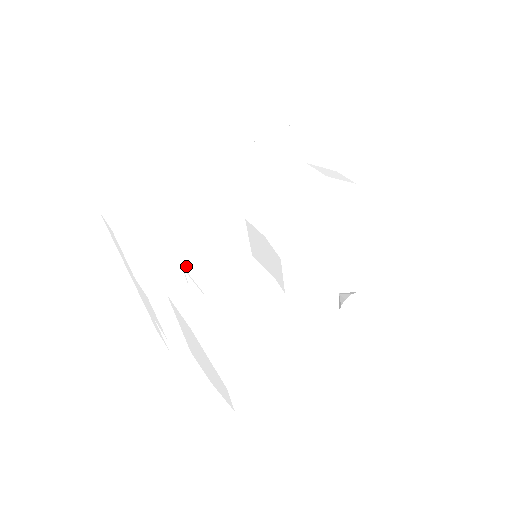
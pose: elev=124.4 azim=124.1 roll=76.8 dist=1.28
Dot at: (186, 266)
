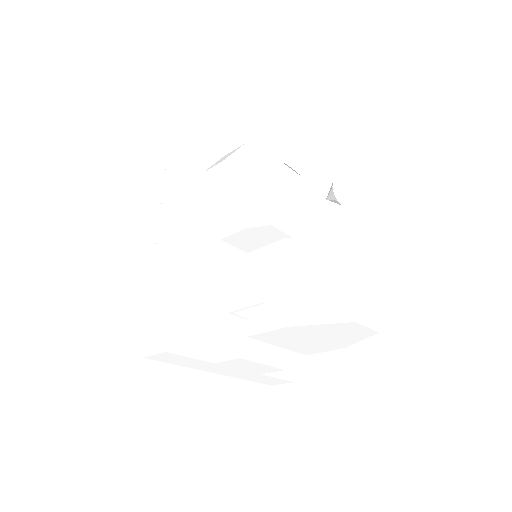
Dot at: (231, 309)
